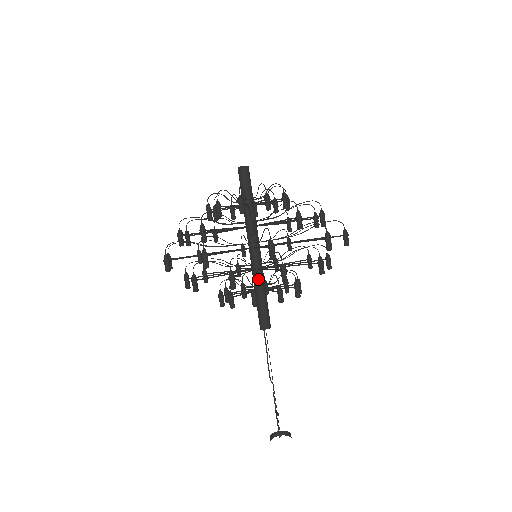
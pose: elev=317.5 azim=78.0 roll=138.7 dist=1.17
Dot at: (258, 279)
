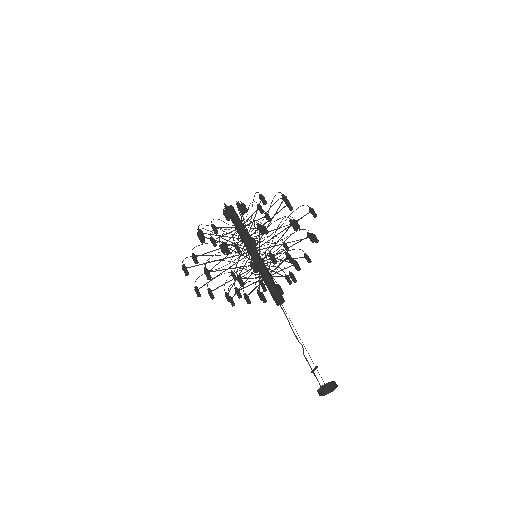
Dot at: (264, 267)
